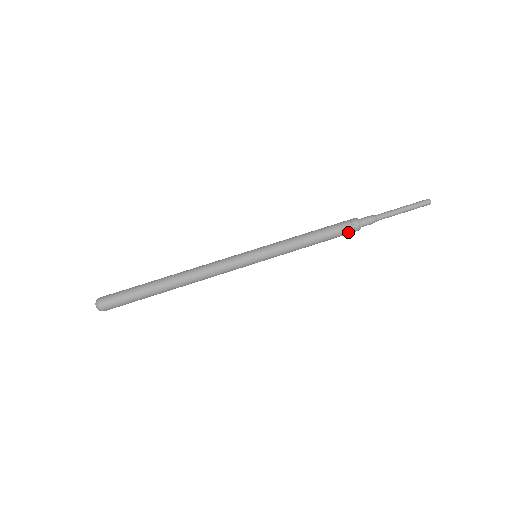
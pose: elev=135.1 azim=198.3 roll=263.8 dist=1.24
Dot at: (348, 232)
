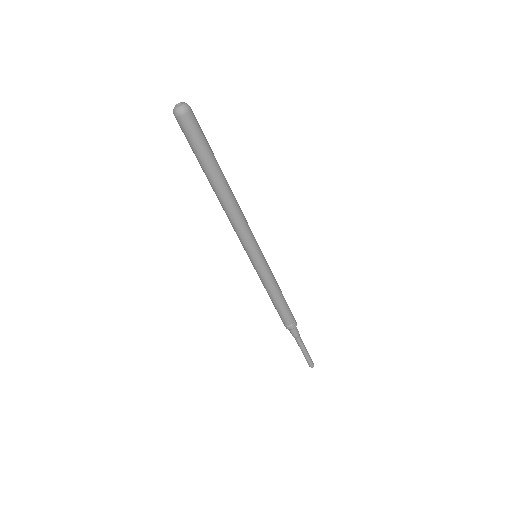
Dot at: (292, 319)
